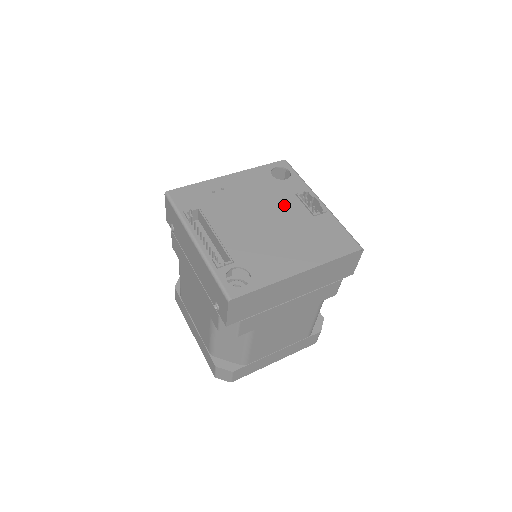
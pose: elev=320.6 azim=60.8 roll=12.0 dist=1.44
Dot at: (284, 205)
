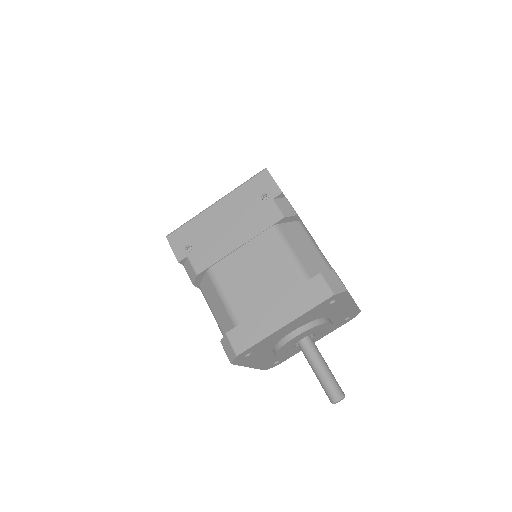
Dot at: occluded
